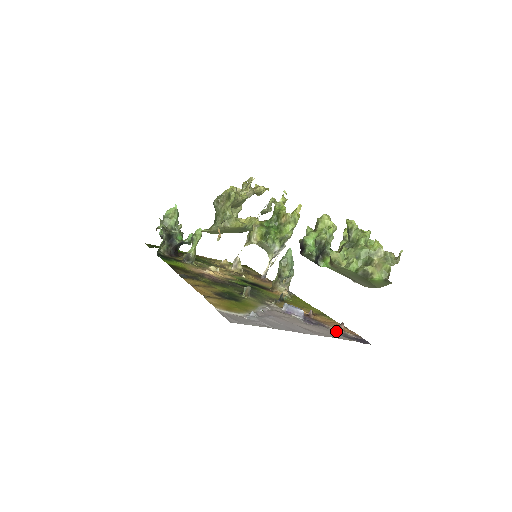
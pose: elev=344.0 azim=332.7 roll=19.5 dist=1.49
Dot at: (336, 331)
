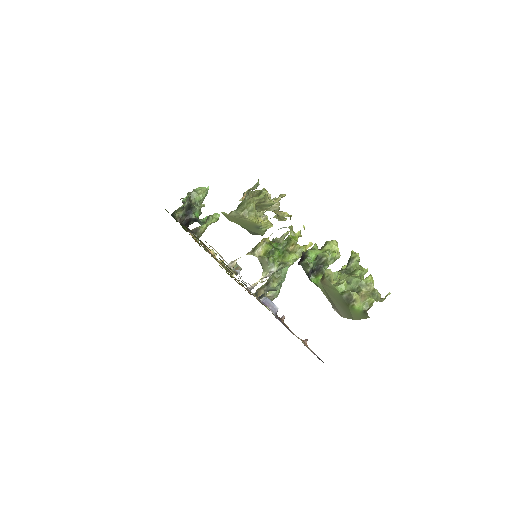
Dot at: (299, 338)
